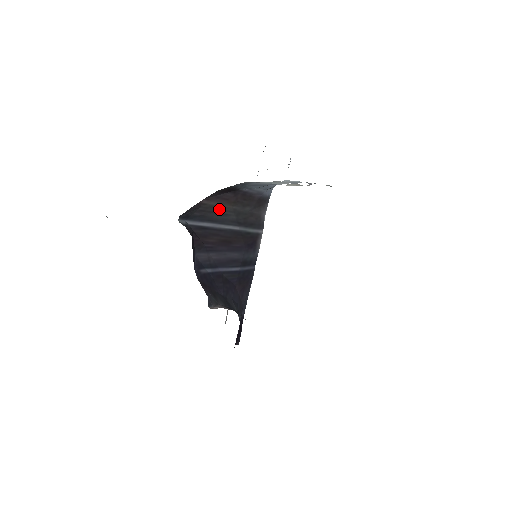
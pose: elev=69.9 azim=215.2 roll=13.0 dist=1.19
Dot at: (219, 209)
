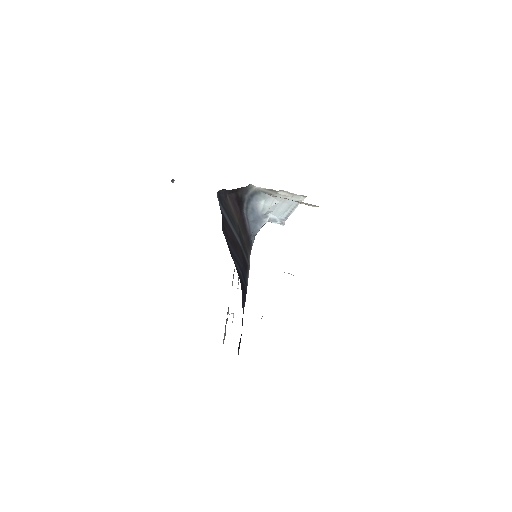
Dot at: (232, 215)
